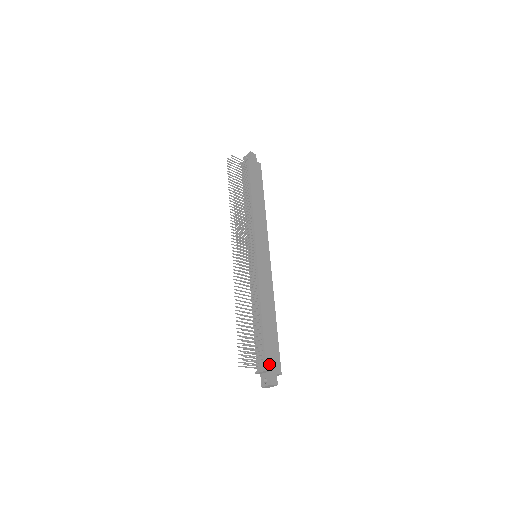
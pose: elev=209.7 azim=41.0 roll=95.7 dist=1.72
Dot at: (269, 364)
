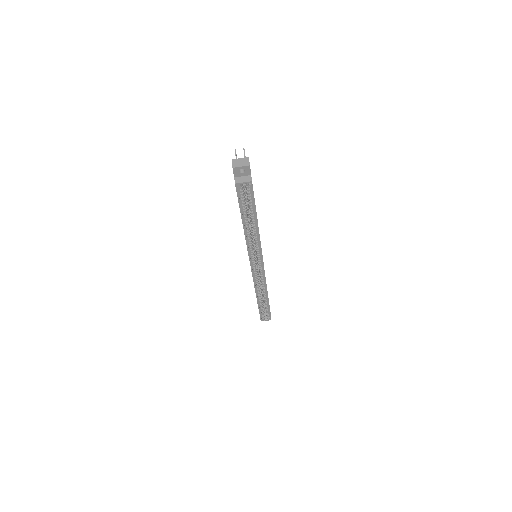
Dot at: occluded
